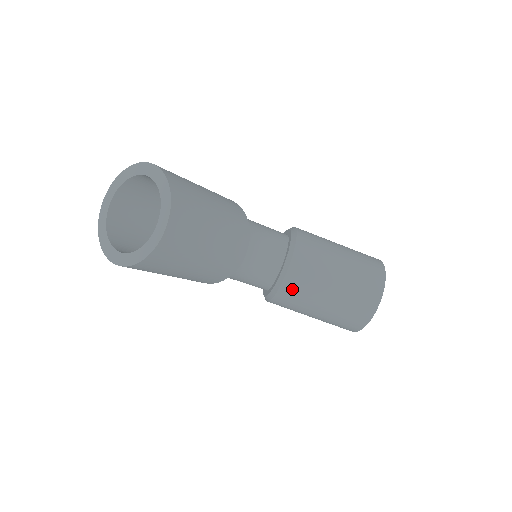
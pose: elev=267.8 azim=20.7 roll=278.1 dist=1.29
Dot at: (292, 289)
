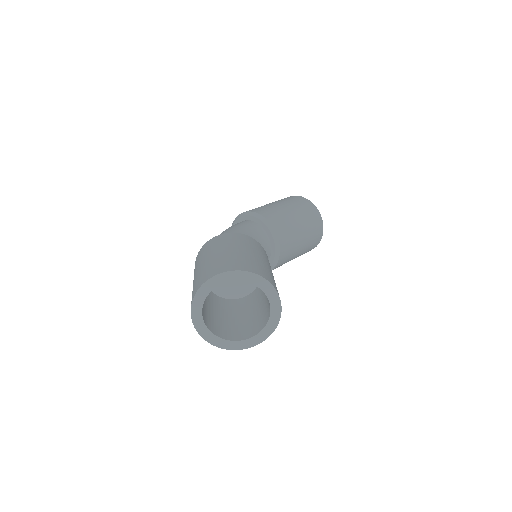
Dot at: (283, 260)
